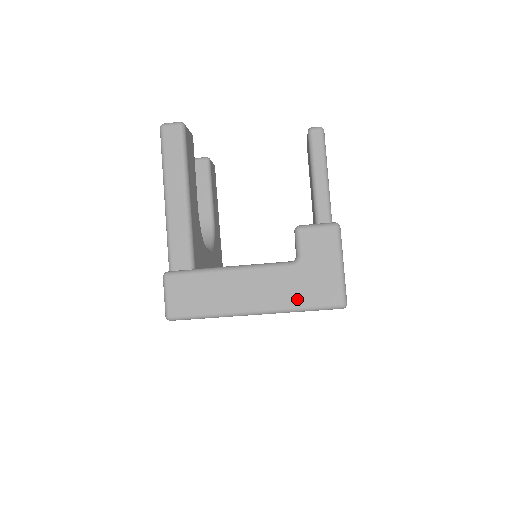
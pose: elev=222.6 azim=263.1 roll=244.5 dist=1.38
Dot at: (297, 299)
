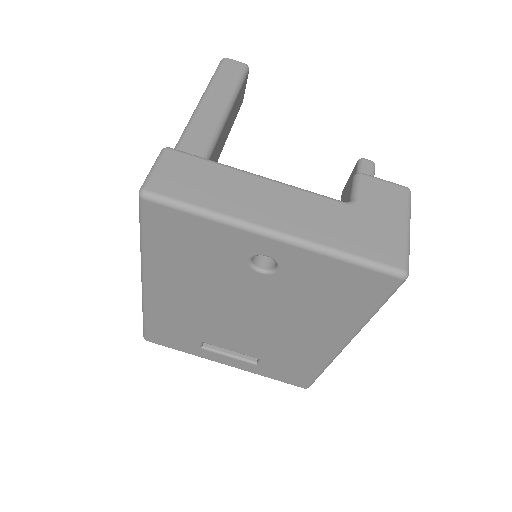
Dot at: (342, 240)
